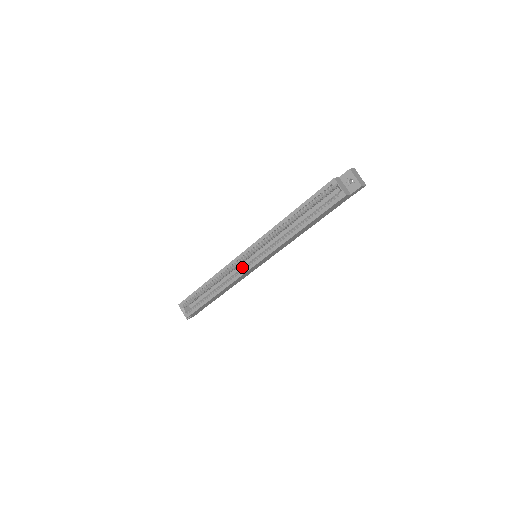
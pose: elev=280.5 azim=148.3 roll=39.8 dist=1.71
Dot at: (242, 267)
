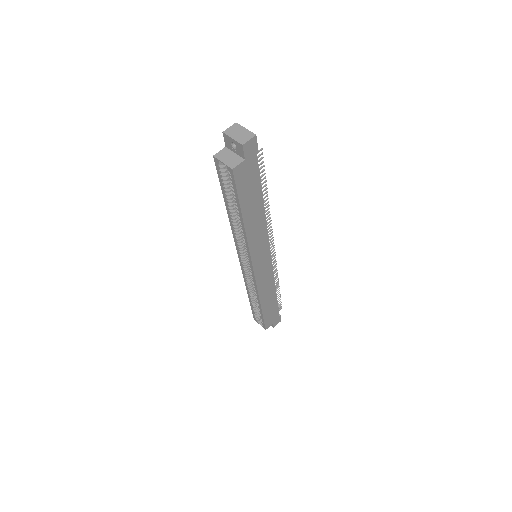
Dot at: occluded
